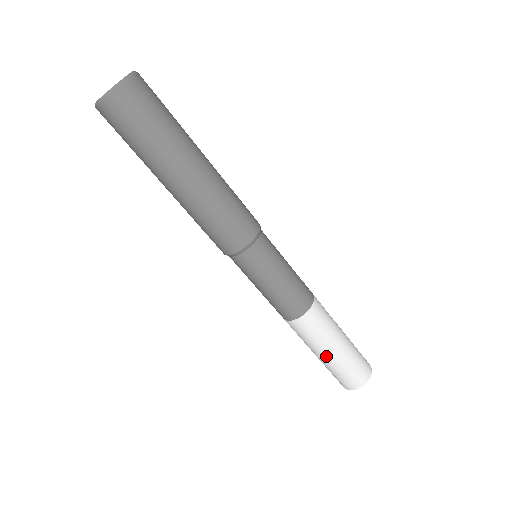
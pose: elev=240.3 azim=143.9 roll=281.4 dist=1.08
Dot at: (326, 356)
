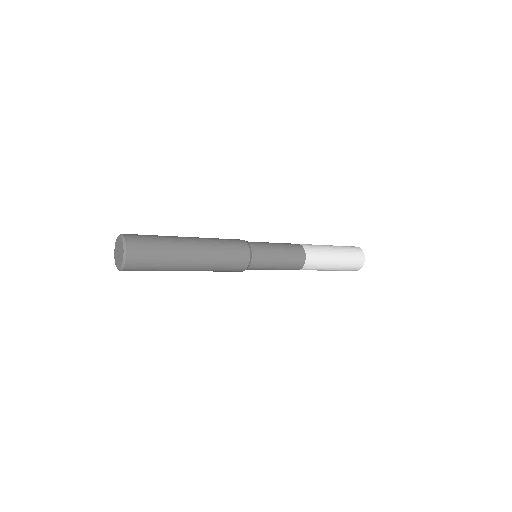
Dot at: occluded
